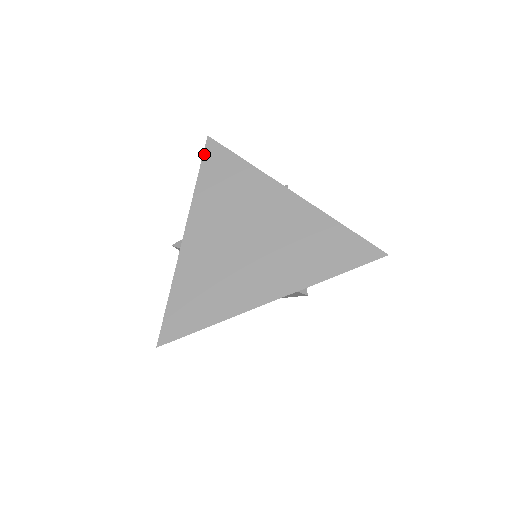
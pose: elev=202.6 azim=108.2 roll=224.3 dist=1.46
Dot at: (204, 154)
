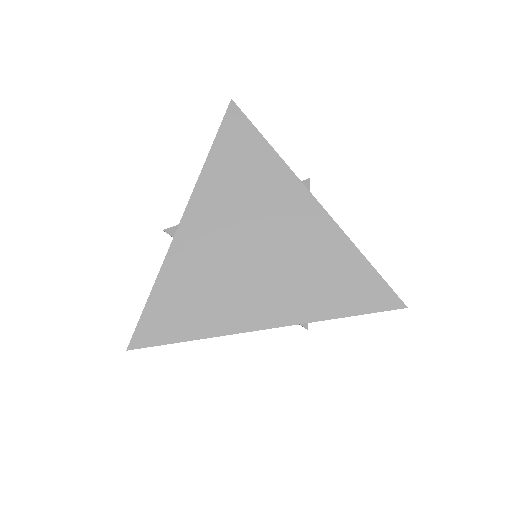
Dot at: (223, 123)
